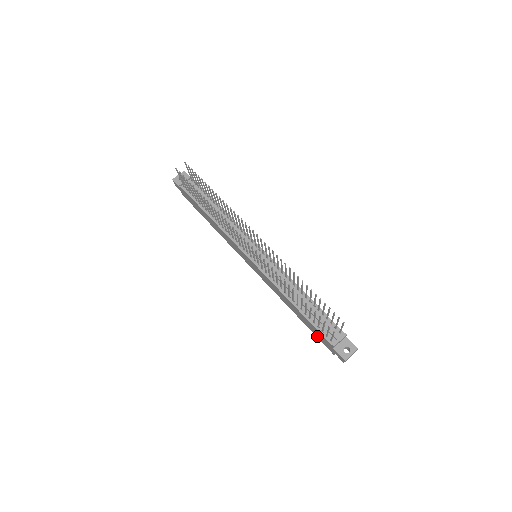
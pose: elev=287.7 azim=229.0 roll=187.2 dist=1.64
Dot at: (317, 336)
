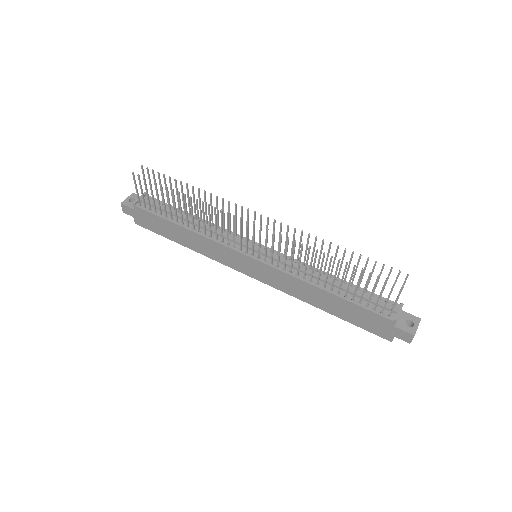
Dot at: (363, 326)
